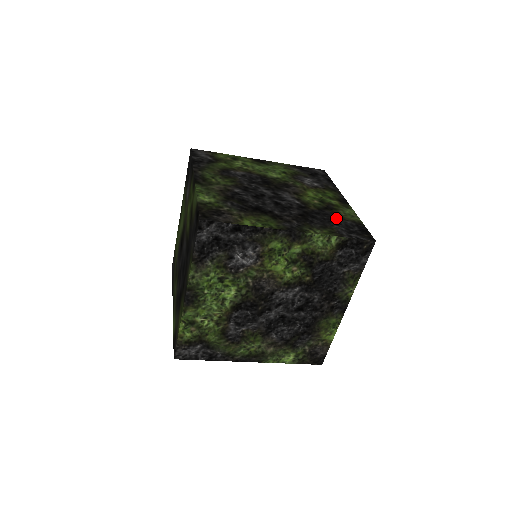
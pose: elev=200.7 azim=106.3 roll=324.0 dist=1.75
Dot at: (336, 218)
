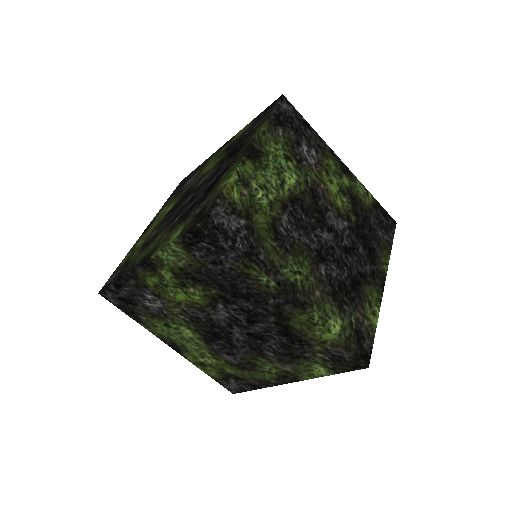
Dot at: occluded
